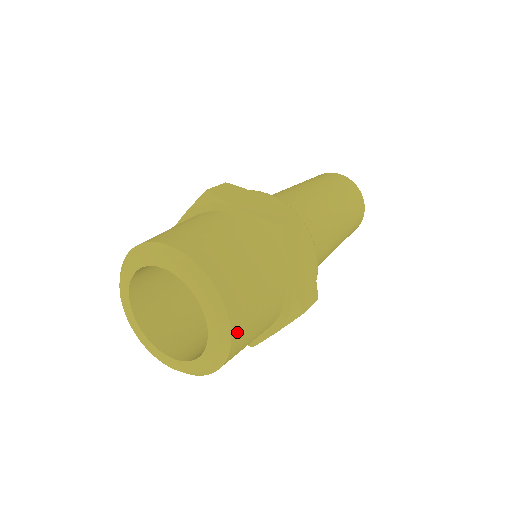
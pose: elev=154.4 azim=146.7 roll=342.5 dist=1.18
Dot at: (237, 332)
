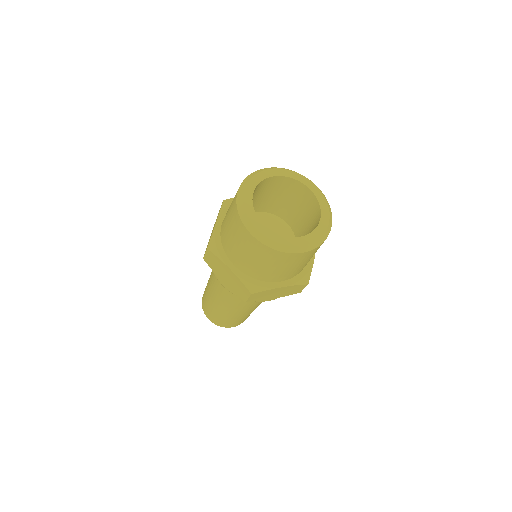
Dot at: occluded
